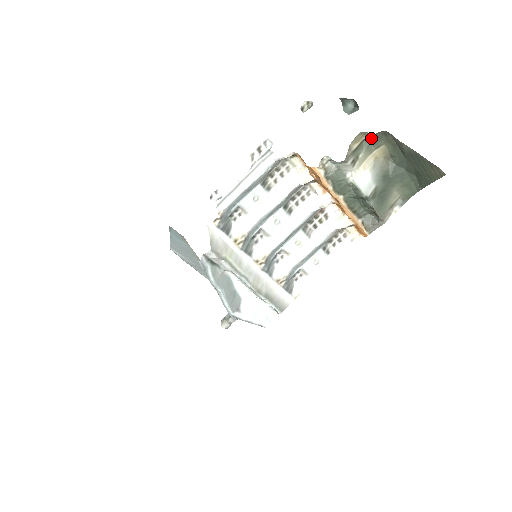
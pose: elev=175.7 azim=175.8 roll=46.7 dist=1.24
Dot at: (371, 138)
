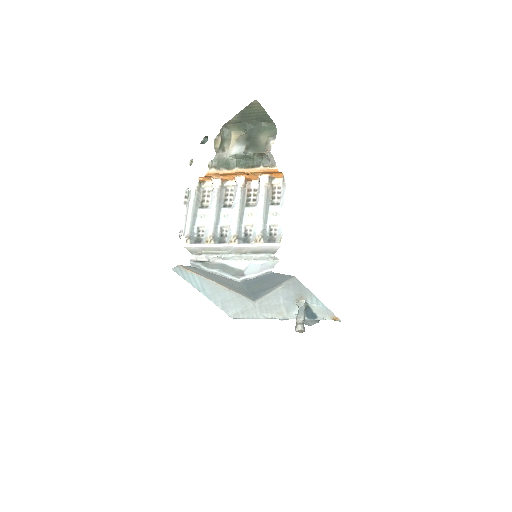
Dot at: (223, 136)
